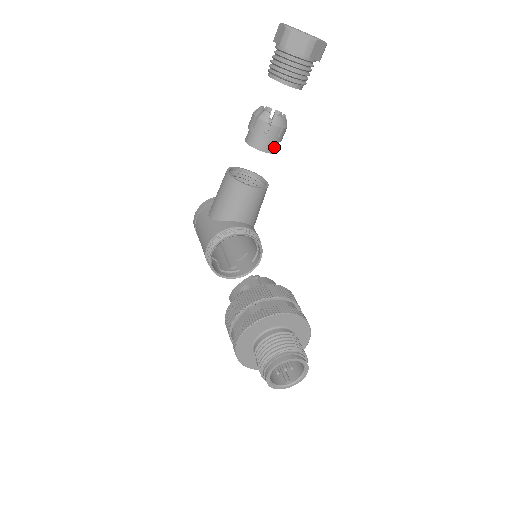
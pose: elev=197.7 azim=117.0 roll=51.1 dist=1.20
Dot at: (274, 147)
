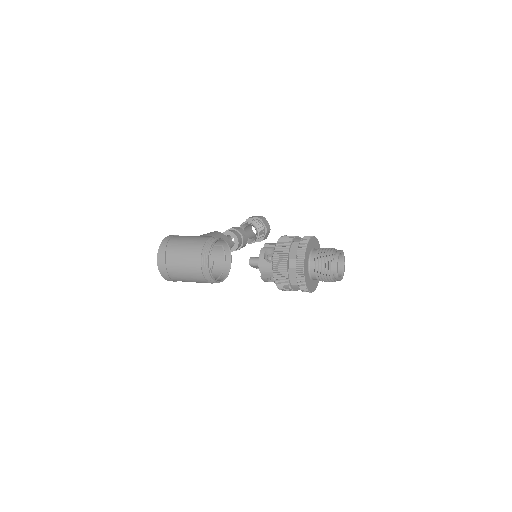
Dot at: (239, 246)
